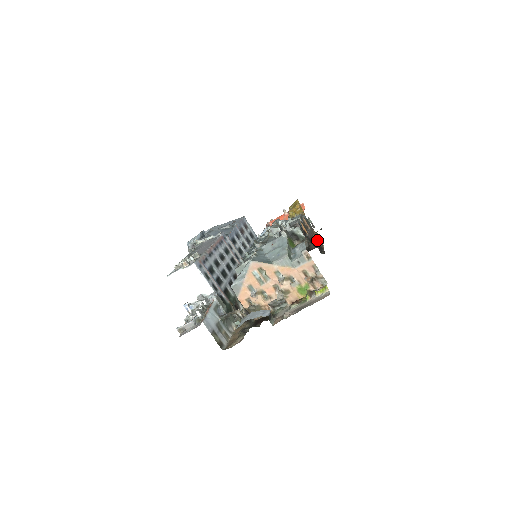
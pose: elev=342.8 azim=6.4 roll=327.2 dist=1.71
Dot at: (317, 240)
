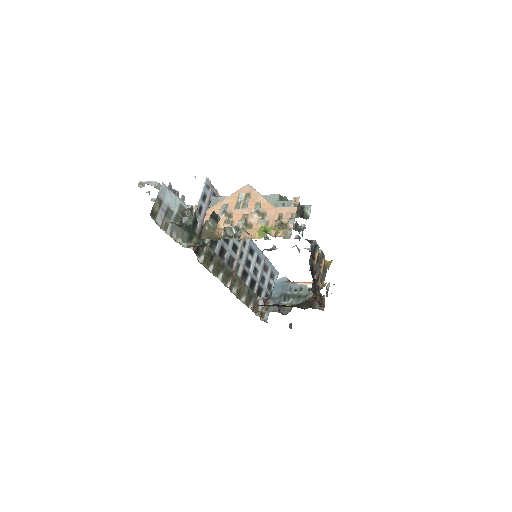
Dot at: (319, 286)
